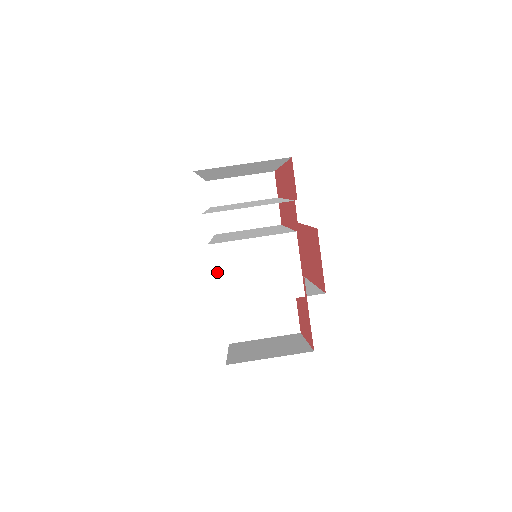
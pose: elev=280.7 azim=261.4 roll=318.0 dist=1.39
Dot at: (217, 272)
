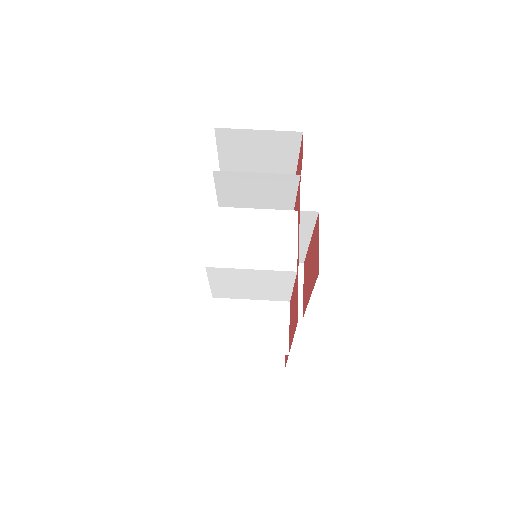
Dot at: (214, 232)
